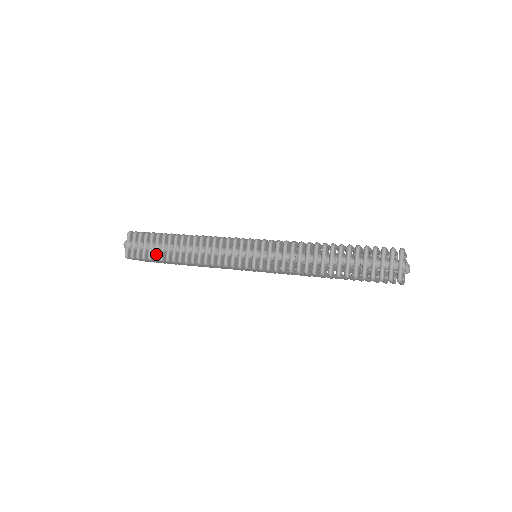
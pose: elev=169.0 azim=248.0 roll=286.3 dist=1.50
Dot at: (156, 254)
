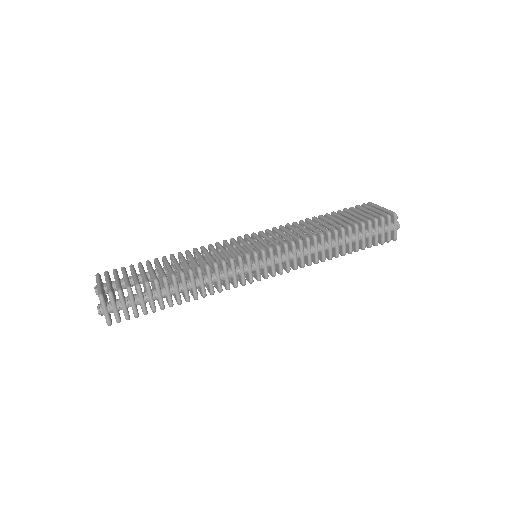
Dot at: (154, 306)
